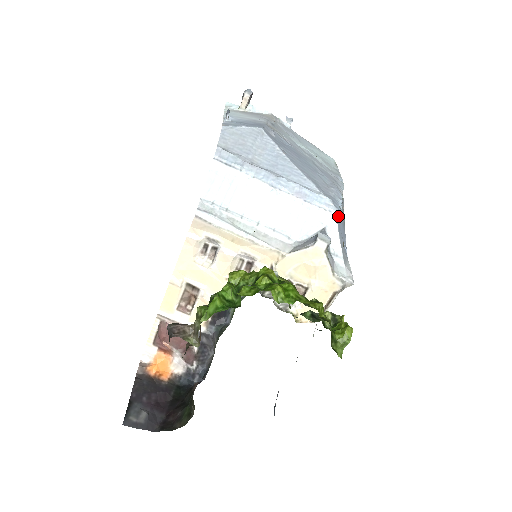
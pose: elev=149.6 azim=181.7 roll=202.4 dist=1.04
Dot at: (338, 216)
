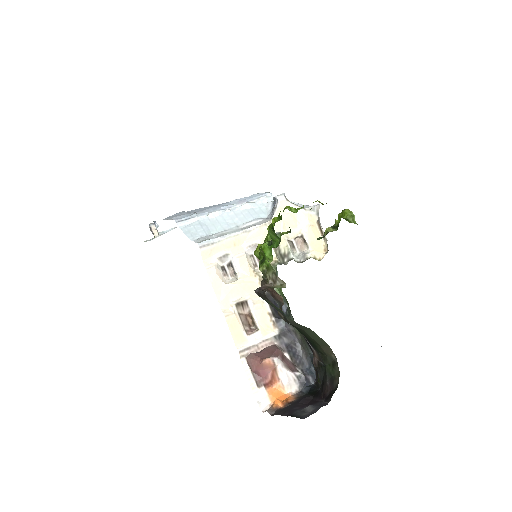
Dot at: occluded
